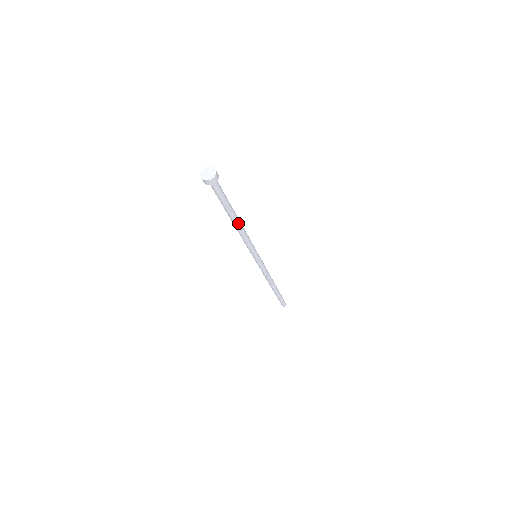
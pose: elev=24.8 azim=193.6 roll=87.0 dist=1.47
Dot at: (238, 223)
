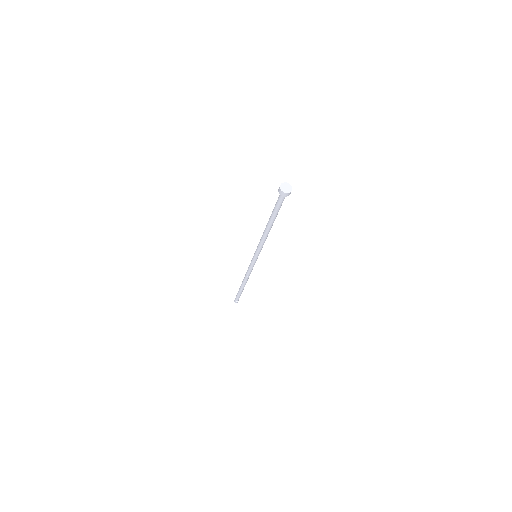
Dot at: (271, 226)
